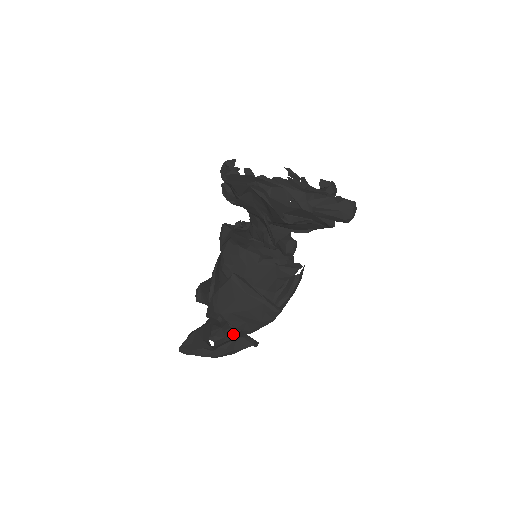
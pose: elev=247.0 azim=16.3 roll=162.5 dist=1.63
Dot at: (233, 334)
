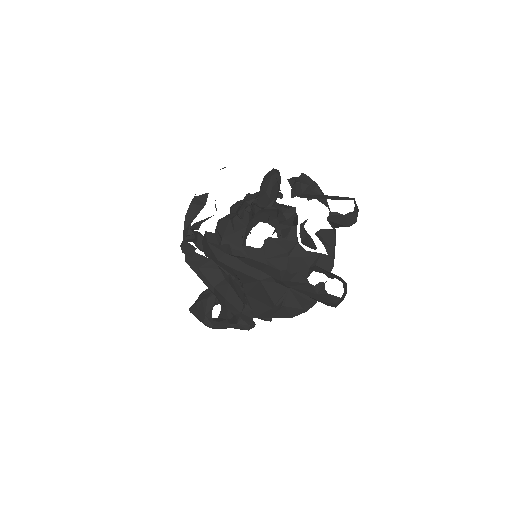
Dot at: occluded
